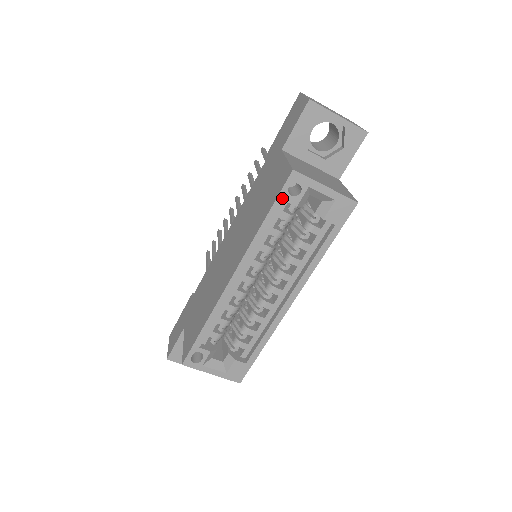
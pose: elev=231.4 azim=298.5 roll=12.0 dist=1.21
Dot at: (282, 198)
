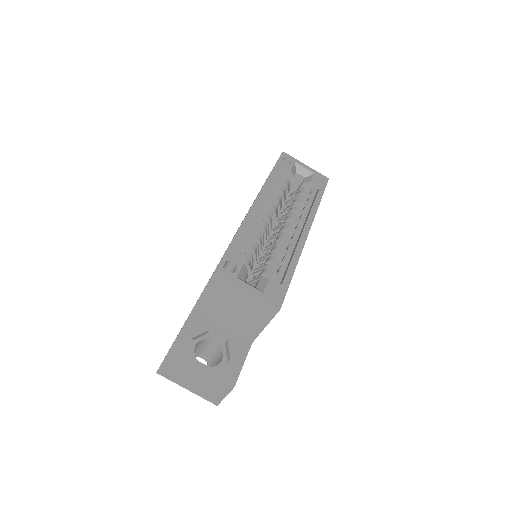
Dot at: (280, 163)
